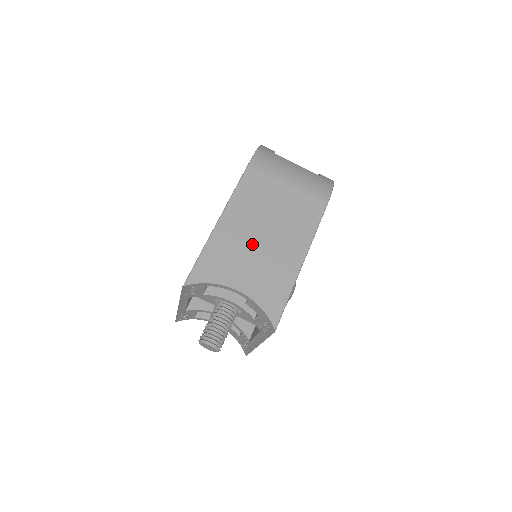
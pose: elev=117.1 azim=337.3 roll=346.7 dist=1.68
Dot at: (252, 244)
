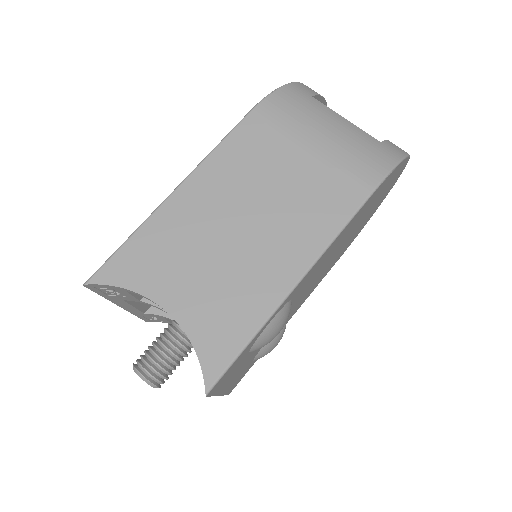
Dot at: (216, 238)
